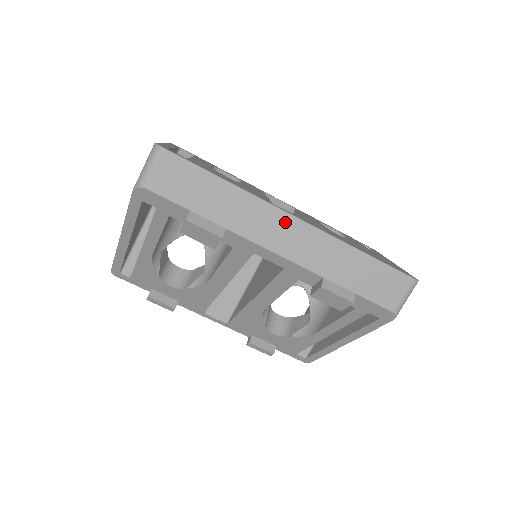
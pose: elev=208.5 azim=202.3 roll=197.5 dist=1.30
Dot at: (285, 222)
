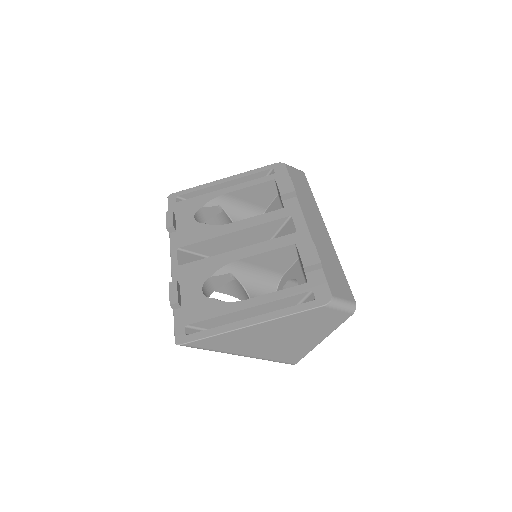
Dot at: (321, 224)
